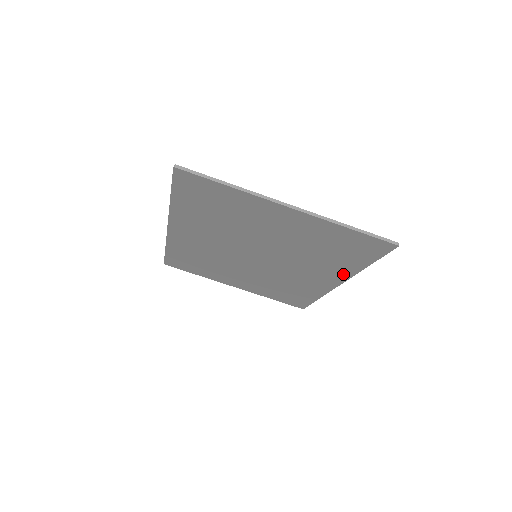
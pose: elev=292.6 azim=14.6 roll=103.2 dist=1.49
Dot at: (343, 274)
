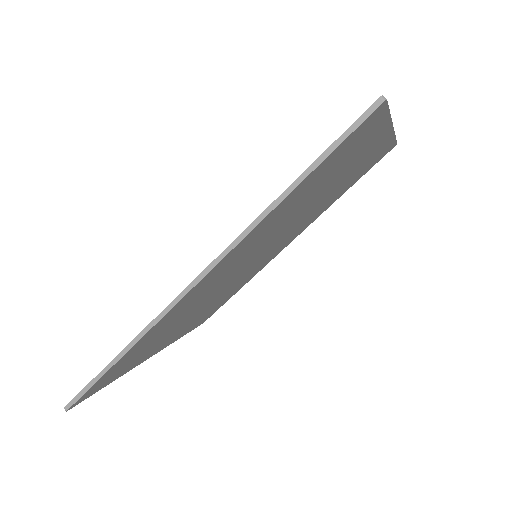
Dot at: (313, 220)
